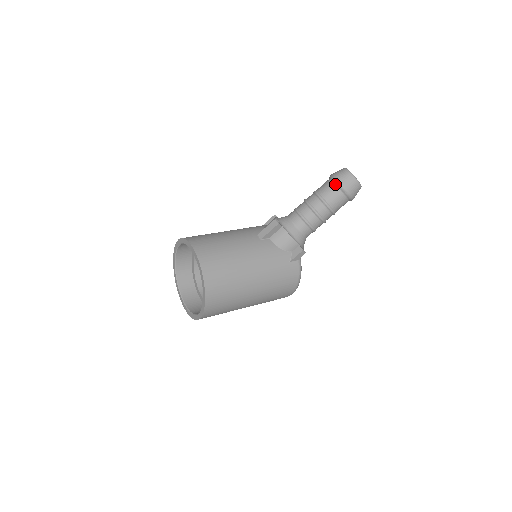
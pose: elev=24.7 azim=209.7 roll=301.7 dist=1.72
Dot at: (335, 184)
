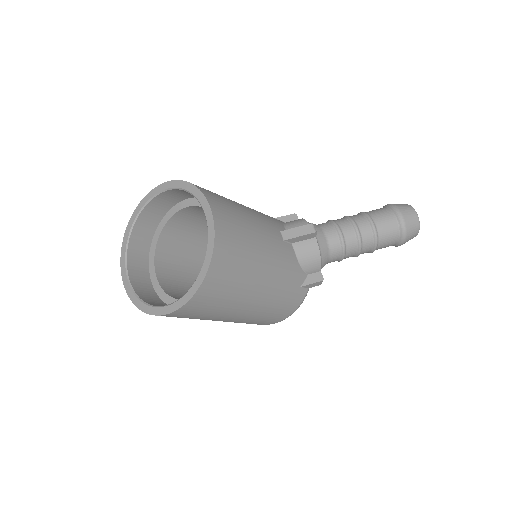
Dot at: (397, 219)
